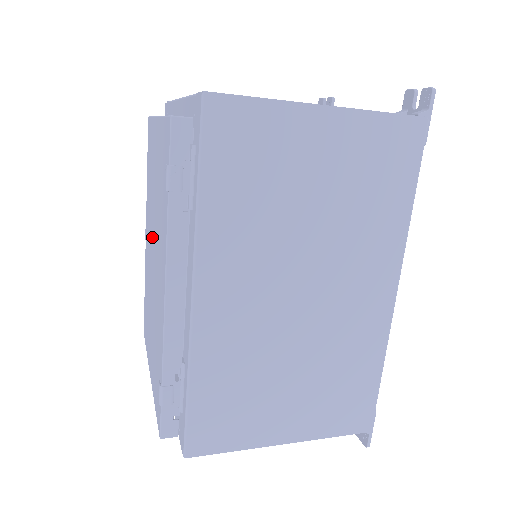
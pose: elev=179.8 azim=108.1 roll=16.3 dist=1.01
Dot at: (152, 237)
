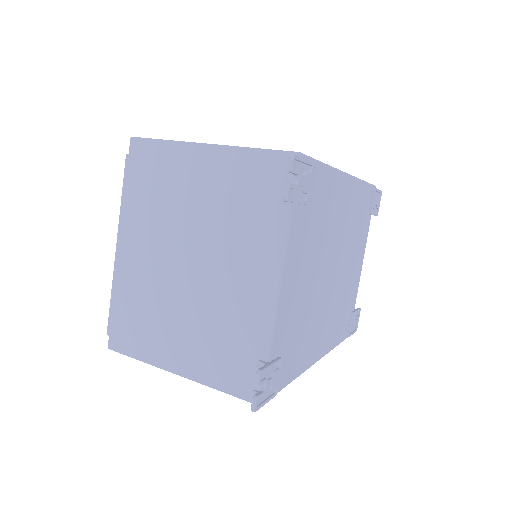
Dot at: occluded
